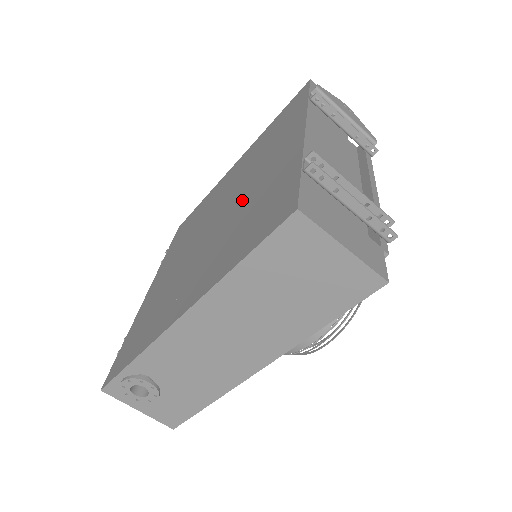
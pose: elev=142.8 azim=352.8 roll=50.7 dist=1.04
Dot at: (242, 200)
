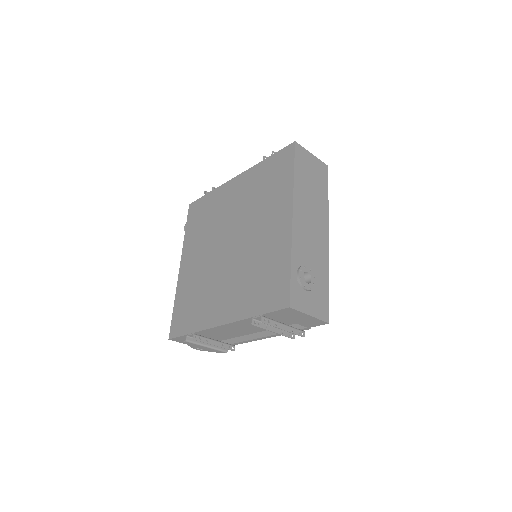
Dot at: (241, 212)
